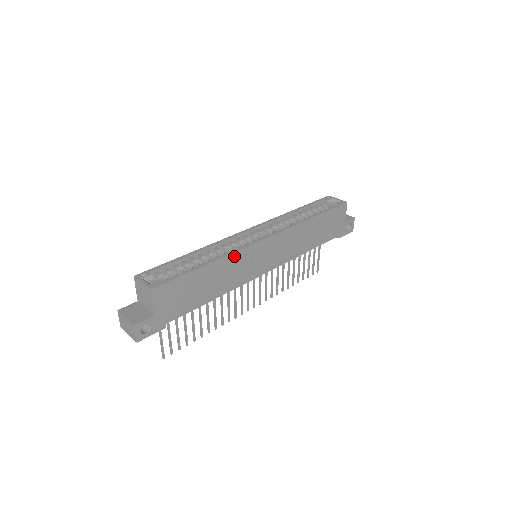
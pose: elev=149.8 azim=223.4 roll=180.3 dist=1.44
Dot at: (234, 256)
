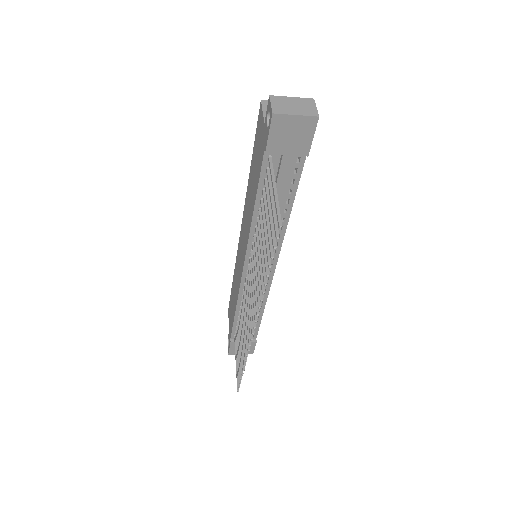
Dot at: occluded
